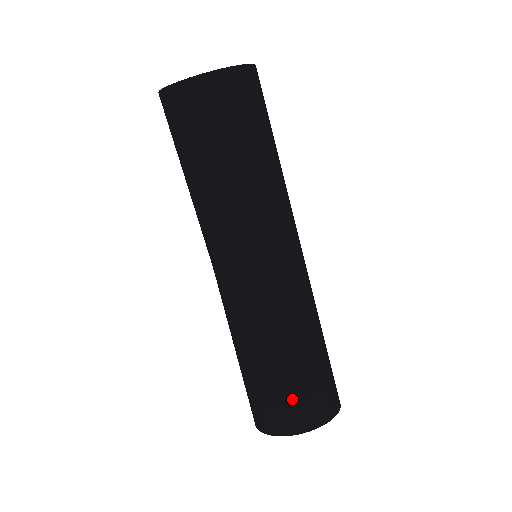
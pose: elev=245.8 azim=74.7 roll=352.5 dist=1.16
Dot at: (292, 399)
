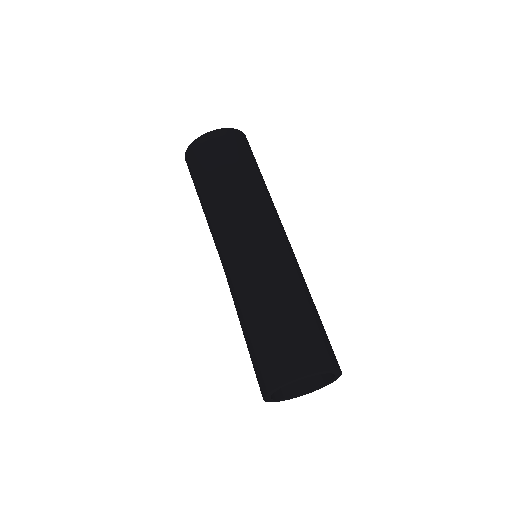
Dot at: (286, 347)
